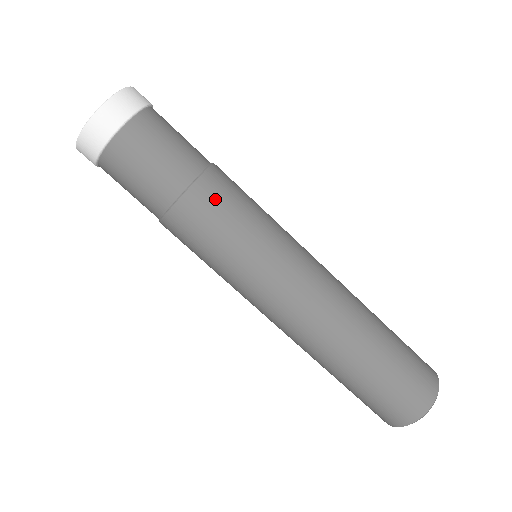
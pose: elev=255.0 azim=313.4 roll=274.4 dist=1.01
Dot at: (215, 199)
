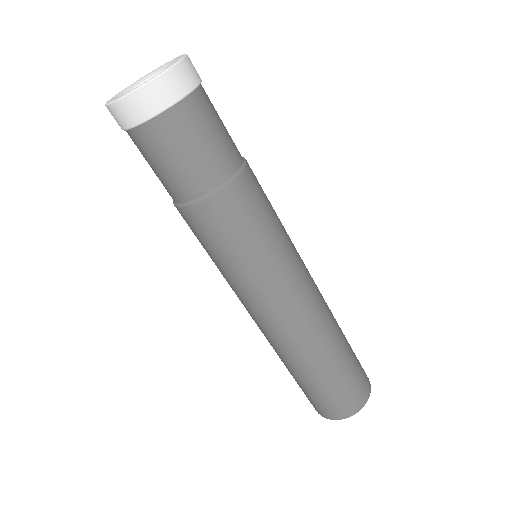
Dot at: (251, 197)
